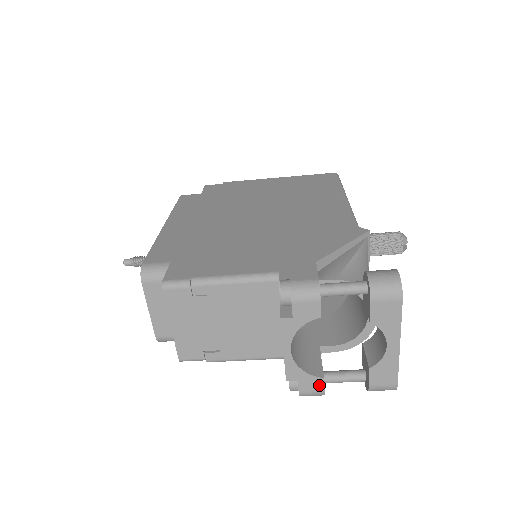
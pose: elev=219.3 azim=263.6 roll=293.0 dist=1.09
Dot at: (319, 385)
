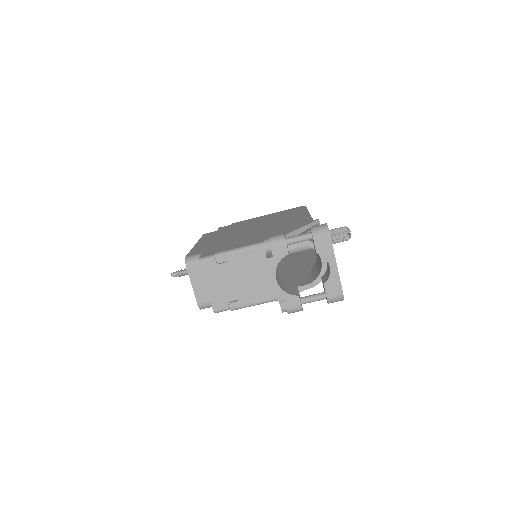
Dot at: (297, 301)
